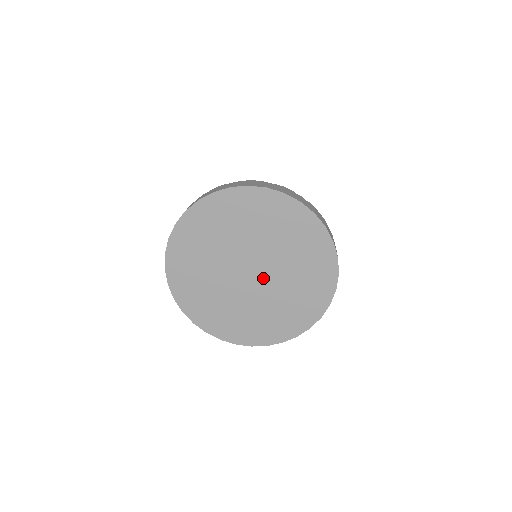
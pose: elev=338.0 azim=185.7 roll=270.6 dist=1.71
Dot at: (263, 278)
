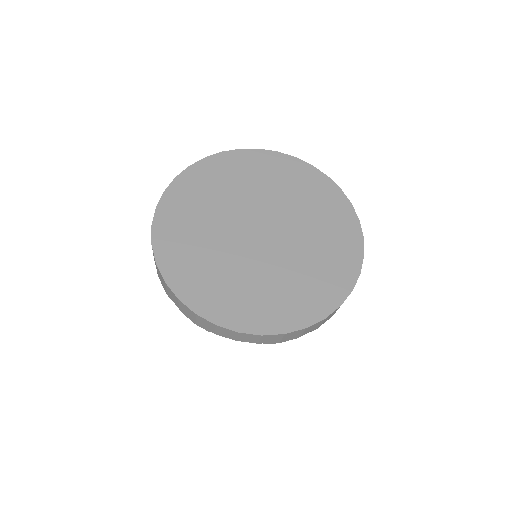
Dot at: (274, 242)
